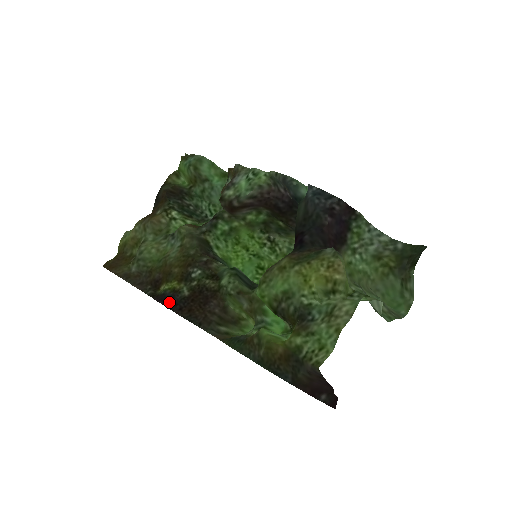
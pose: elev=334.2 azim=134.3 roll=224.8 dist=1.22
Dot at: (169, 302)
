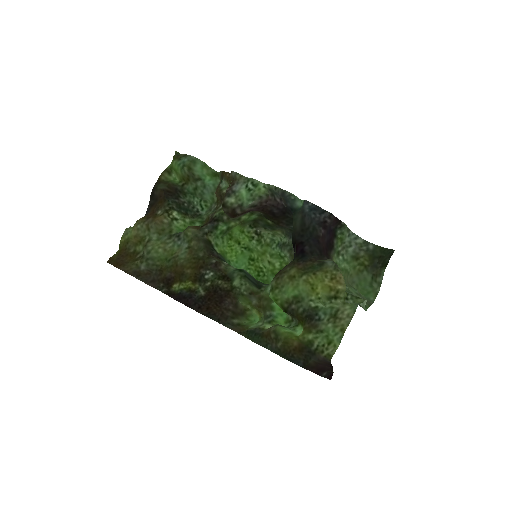
Dot at: (188, 301)
